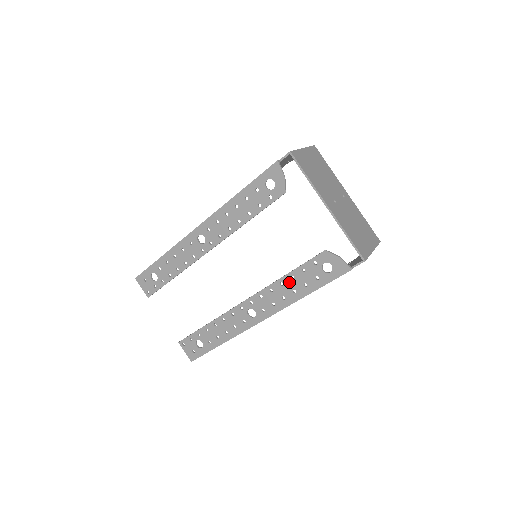
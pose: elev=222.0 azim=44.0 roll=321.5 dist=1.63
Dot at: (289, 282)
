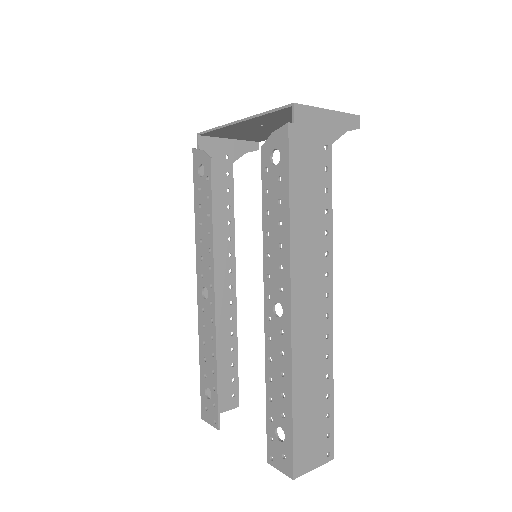
Dot at: (269, 222)
